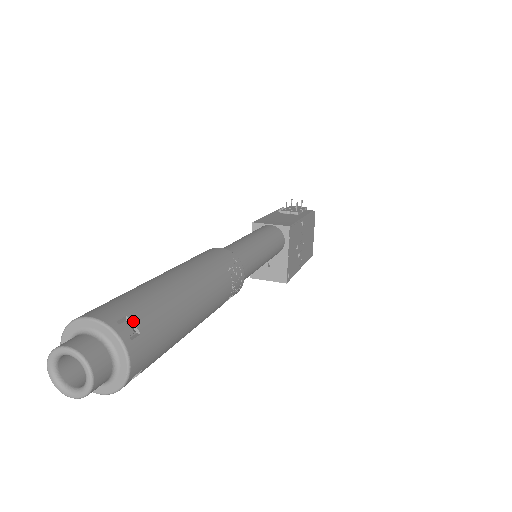
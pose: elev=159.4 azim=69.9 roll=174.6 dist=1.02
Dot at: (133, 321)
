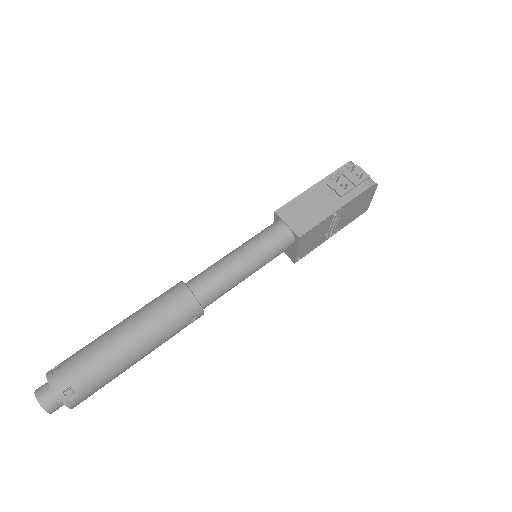
Dot at: (74, 389)
